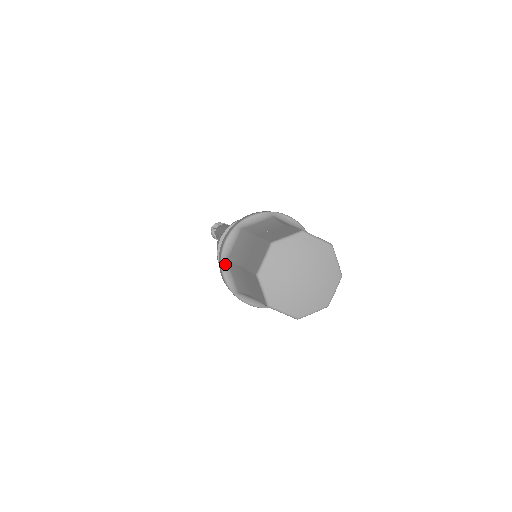
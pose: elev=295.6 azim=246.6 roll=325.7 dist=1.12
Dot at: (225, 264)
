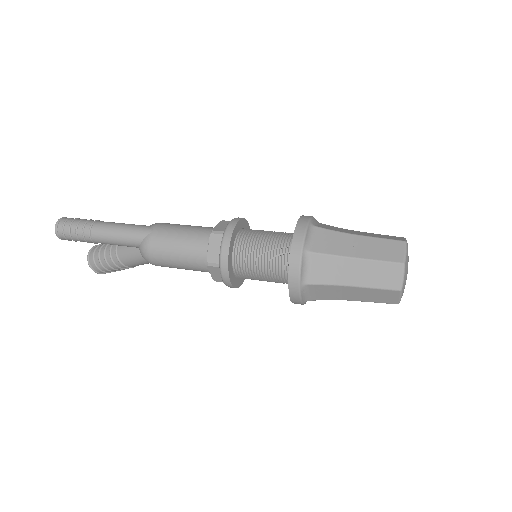
Dot at: (304, 288)
